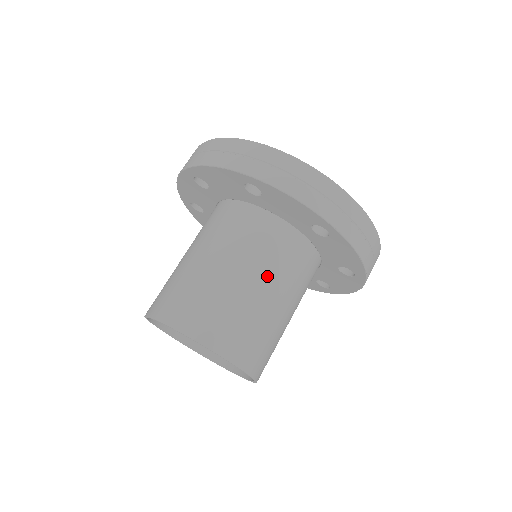
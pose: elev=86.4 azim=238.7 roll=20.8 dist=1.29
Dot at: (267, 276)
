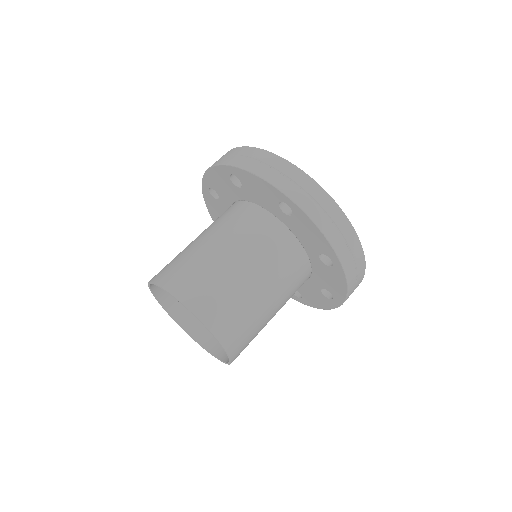
Dot at: (240, 249)
